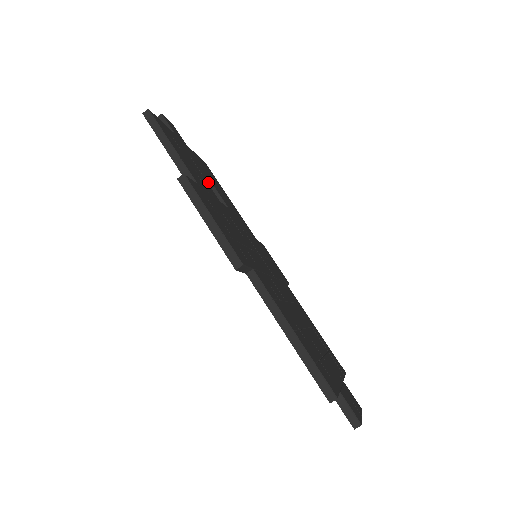
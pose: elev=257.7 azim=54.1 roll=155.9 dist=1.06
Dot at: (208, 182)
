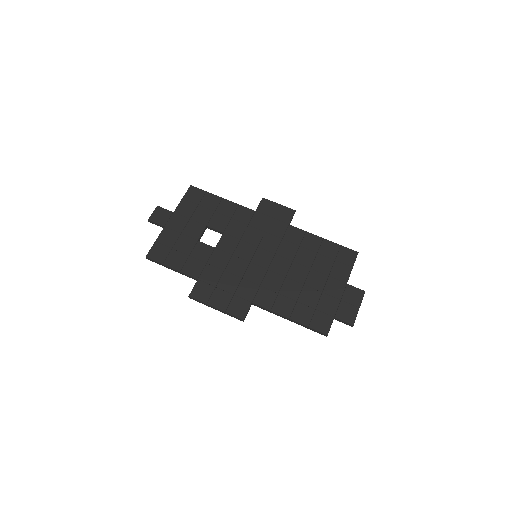
Dot at: (201, 234)
